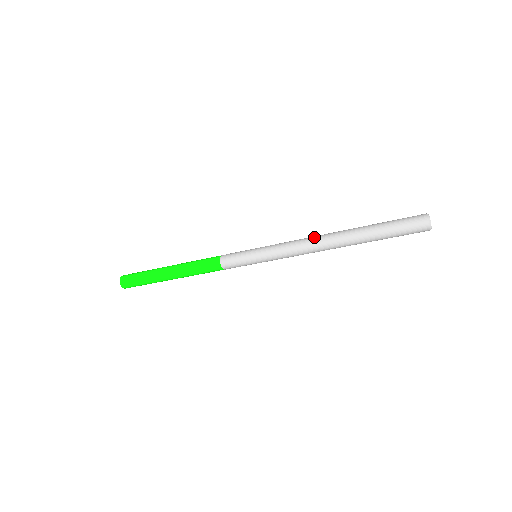
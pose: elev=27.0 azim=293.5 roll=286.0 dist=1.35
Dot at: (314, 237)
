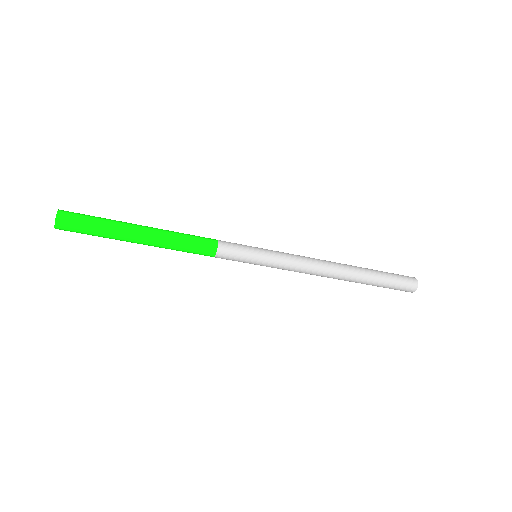
Dot at: (324, 264)
